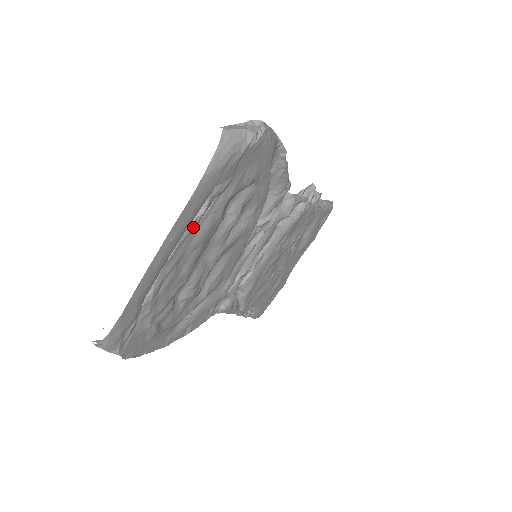
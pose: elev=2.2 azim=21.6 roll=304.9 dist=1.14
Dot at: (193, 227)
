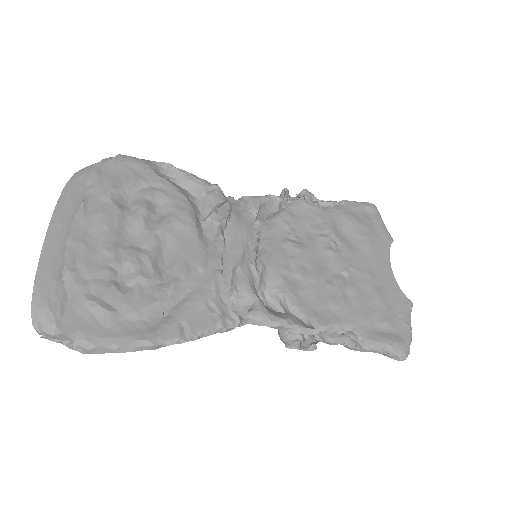
Dot at: (81, 213)
